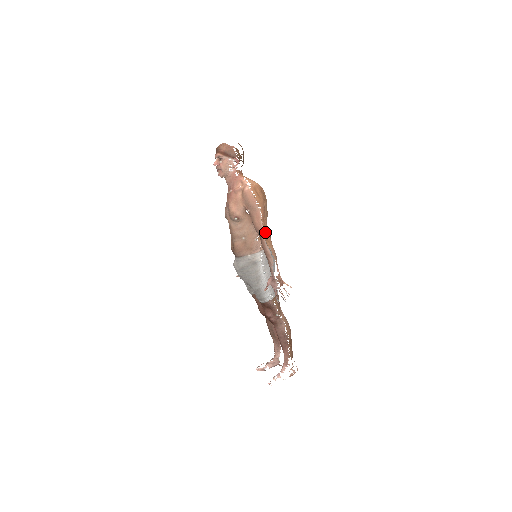
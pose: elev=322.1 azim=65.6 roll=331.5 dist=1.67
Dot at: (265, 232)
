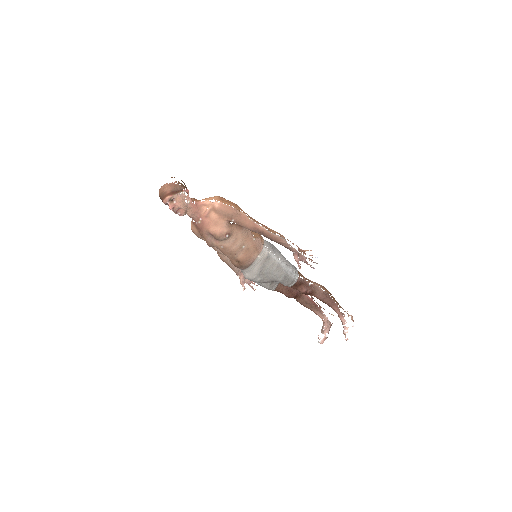
Dot at: occluded
